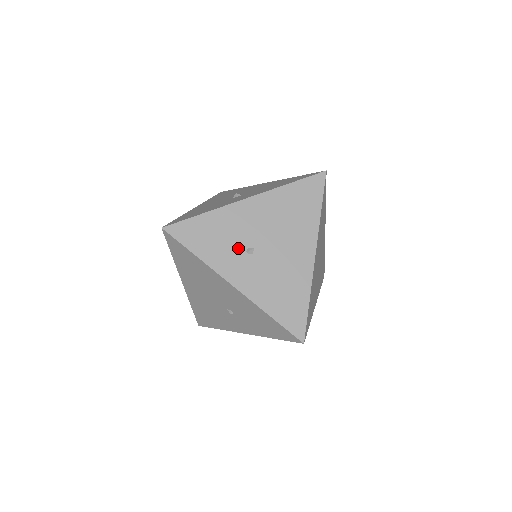
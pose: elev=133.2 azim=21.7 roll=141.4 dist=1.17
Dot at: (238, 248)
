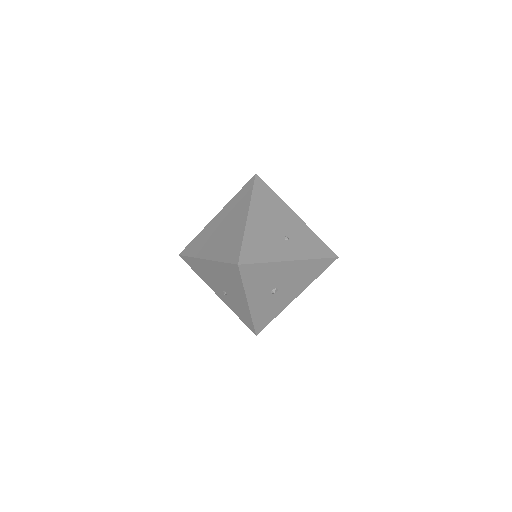
Dot at: occluded
